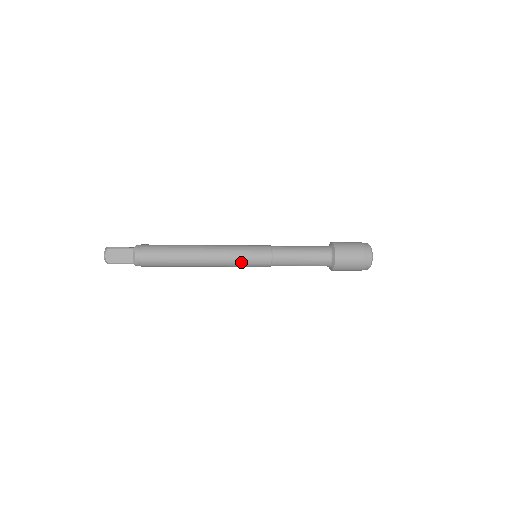
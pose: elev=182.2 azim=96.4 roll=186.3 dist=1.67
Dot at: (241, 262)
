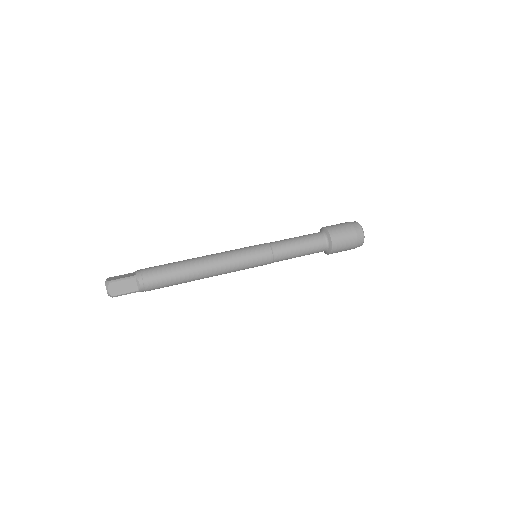
Dot at: (244, 266)
